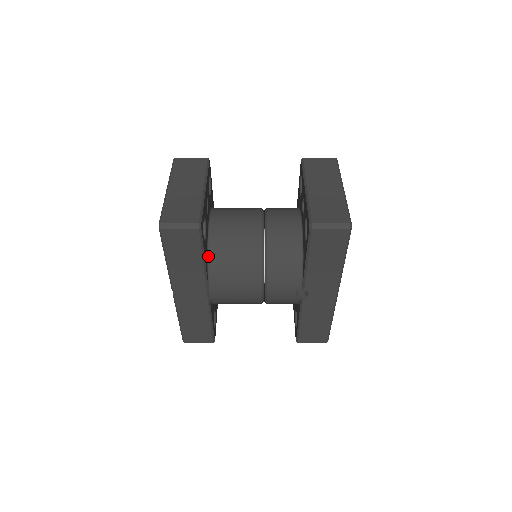
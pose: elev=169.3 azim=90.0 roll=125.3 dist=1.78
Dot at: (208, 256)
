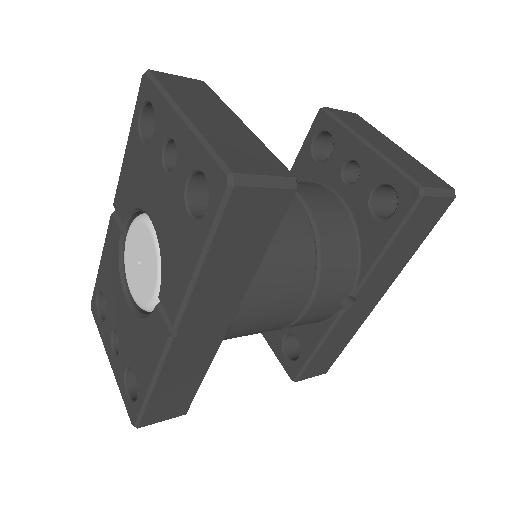
Dot at: occluded
